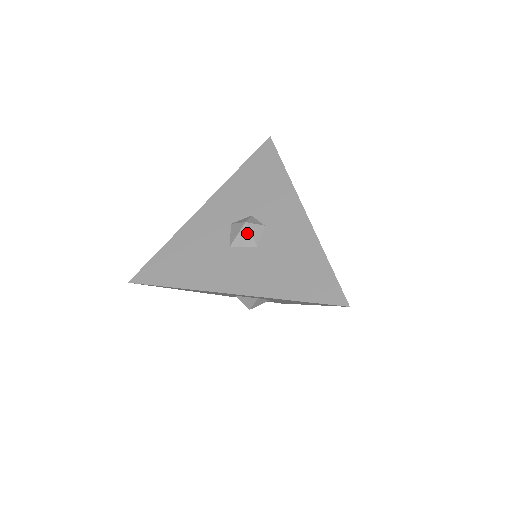
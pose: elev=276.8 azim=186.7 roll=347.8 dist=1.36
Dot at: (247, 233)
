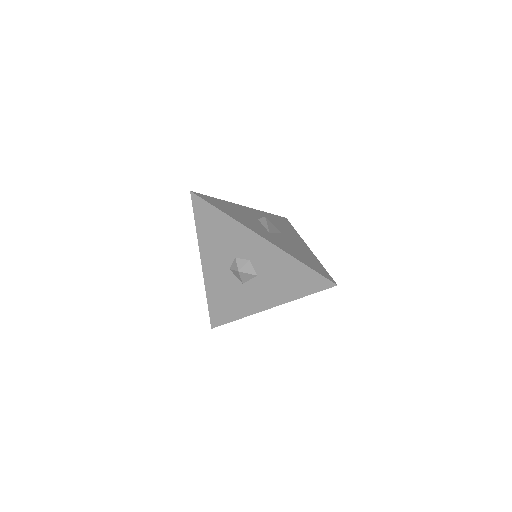
Dot at: (245, 274)
